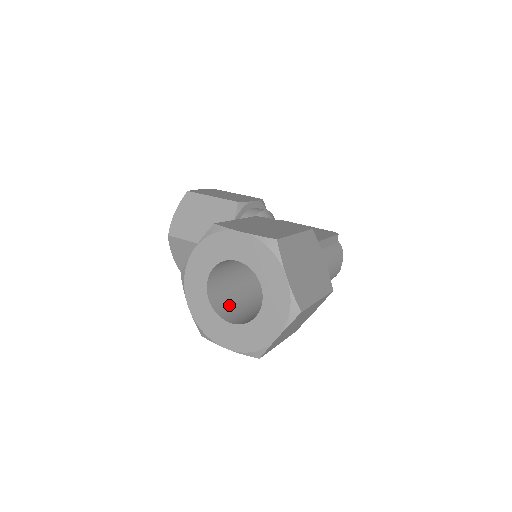
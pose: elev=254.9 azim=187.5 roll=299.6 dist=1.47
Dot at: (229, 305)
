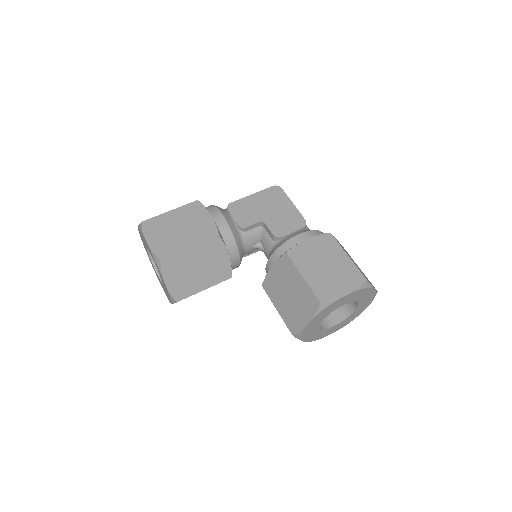
Dot at: occluded
